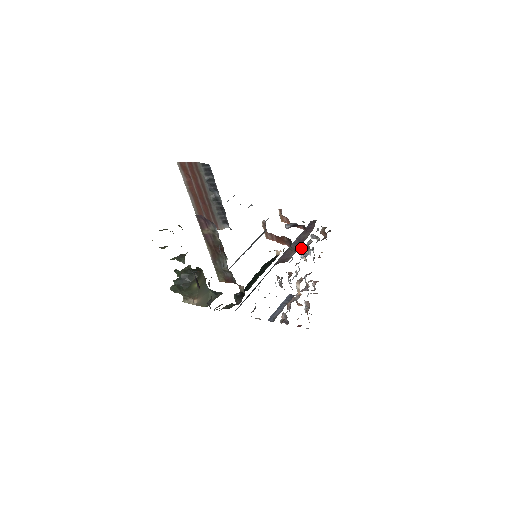
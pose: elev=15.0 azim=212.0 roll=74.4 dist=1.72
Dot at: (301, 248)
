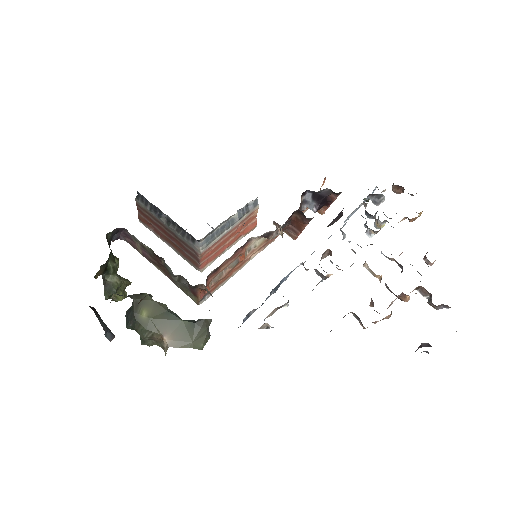
Dot at: (340, 217)
